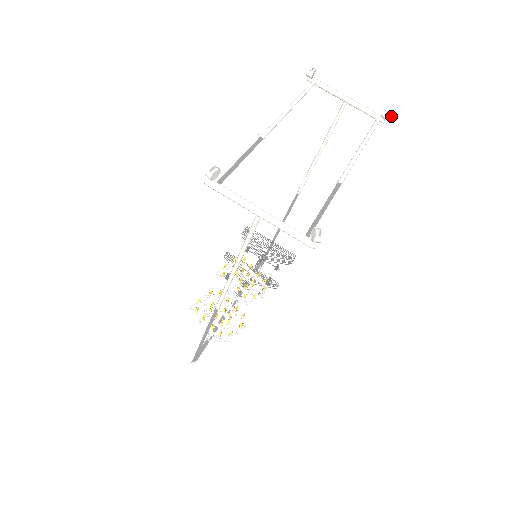
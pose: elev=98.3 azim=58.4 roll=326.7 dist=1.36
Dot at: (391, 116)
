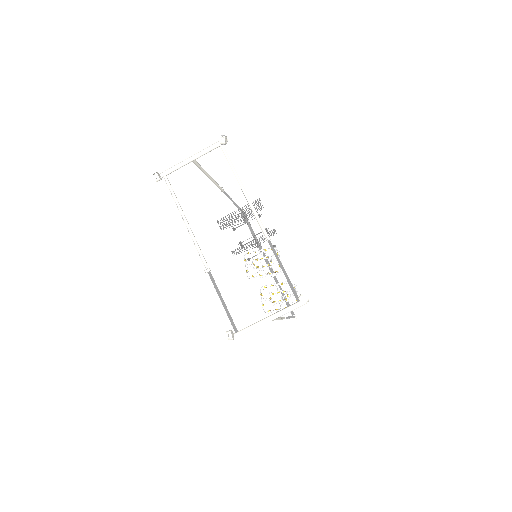
Dot at: (226, 137)
